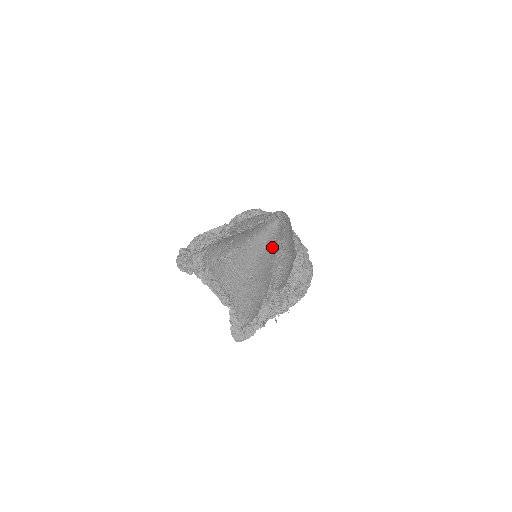
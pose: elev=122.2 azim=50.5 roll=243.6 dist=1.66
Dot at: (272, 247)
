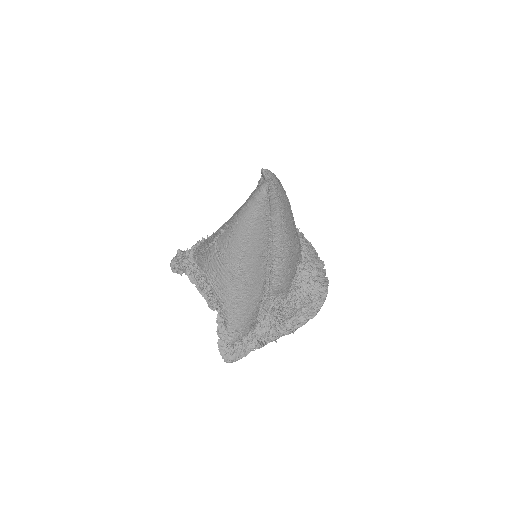
Dot at: (262, 225)
